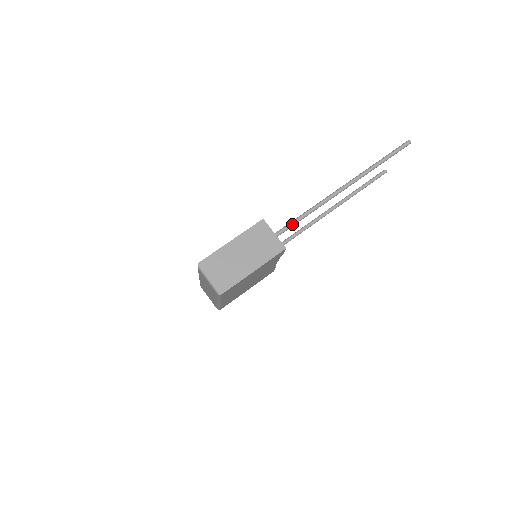
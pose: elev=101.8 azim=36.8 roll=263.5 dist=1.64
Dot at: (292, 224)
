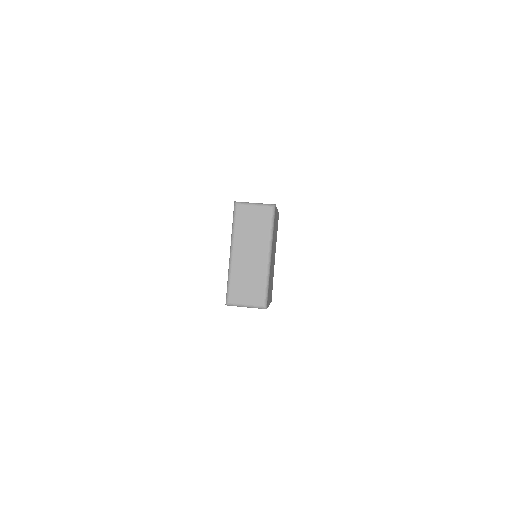
Dot at: occluded
